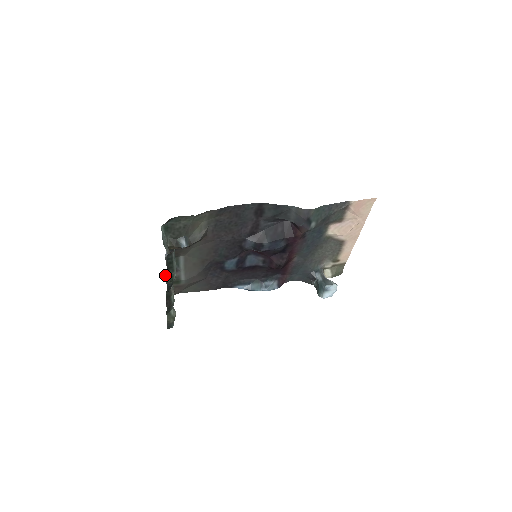
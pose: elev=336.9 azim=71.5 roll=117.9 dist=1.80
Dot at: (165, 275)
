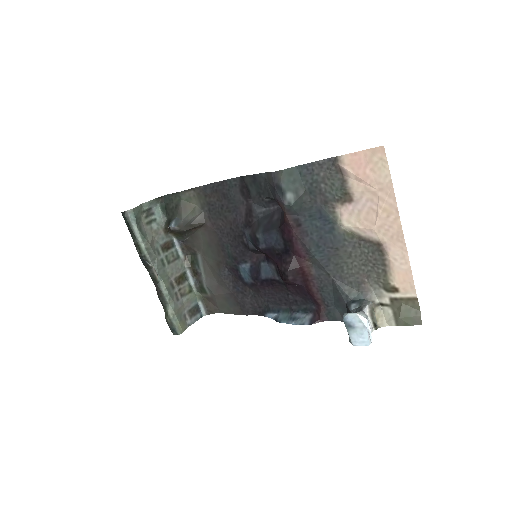
Dot at: (187, 275)
